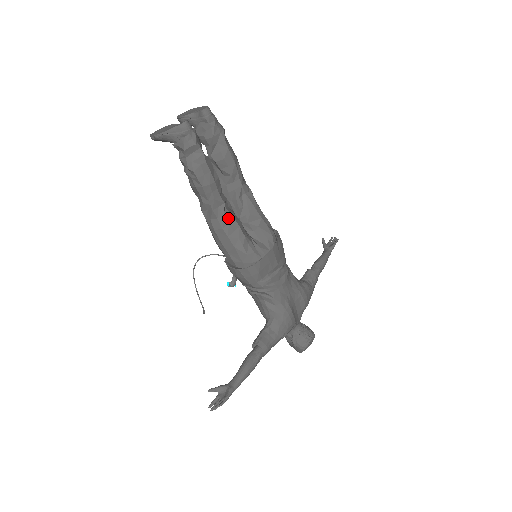
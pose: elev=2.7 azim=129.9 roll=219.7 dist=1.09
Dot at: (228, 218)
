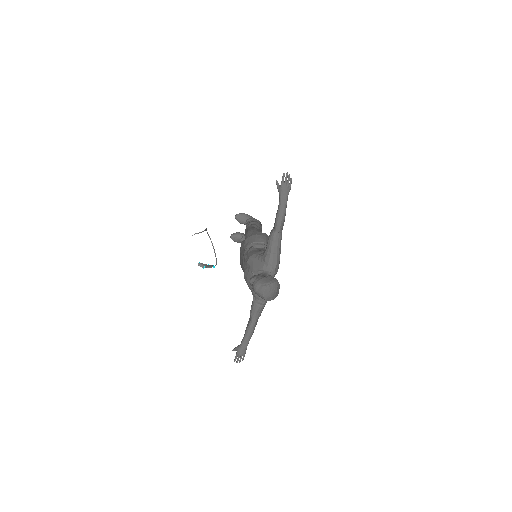
Dot at: occluded
